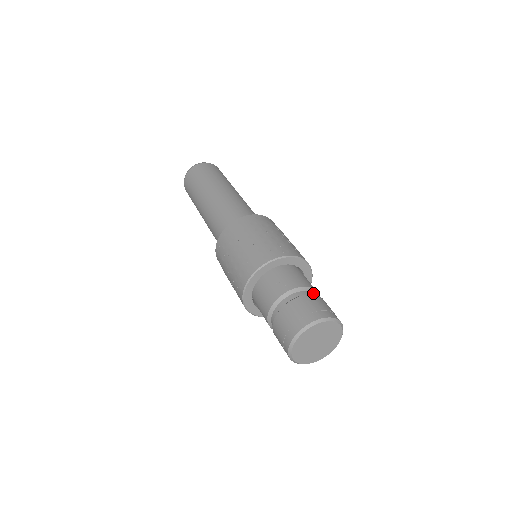
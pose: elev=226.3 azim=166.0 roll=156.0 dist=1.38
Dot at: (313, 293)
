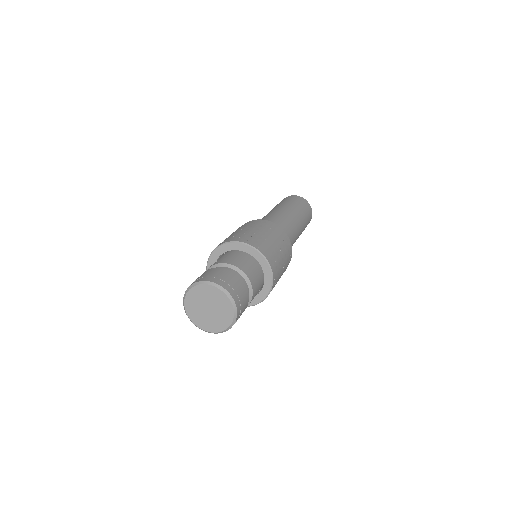
Dot at: (226, 267)
